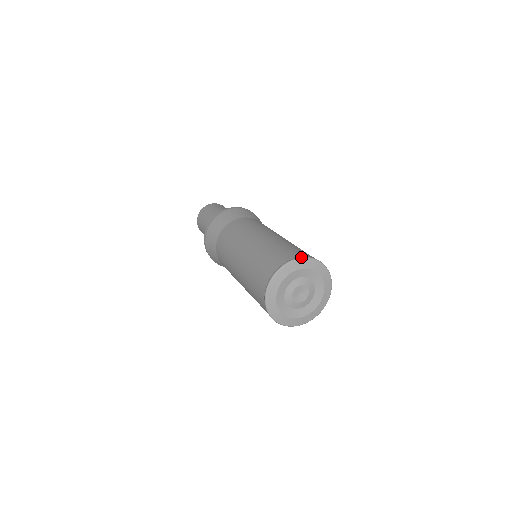
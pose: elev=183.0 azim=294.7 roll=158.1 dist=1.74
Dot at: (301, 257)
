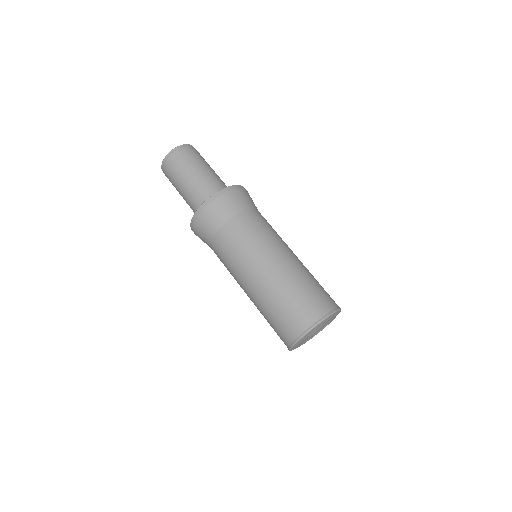
Dot at: (336, 310)
